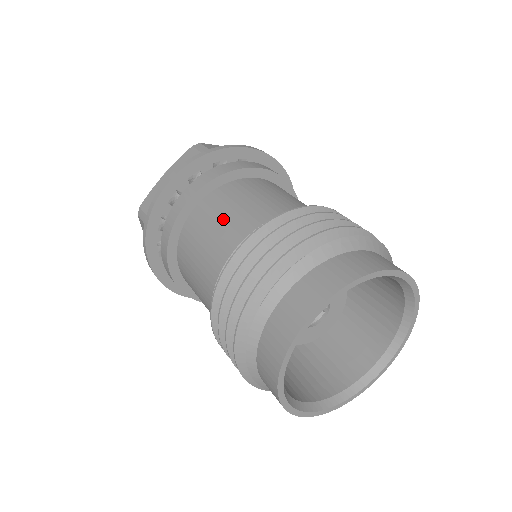
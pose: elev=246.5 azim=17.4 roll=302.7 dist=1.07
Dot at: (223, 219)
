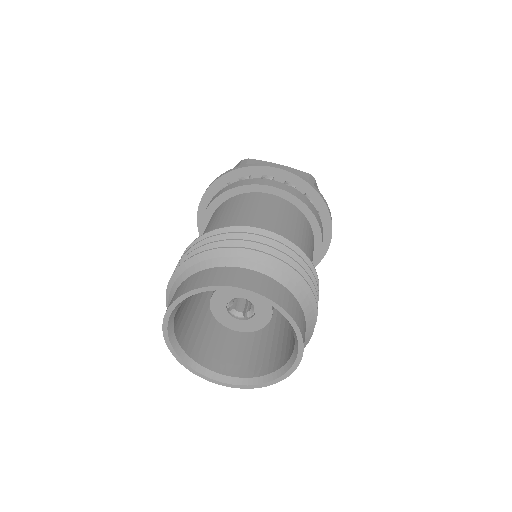
Dot at: (273, 214)
